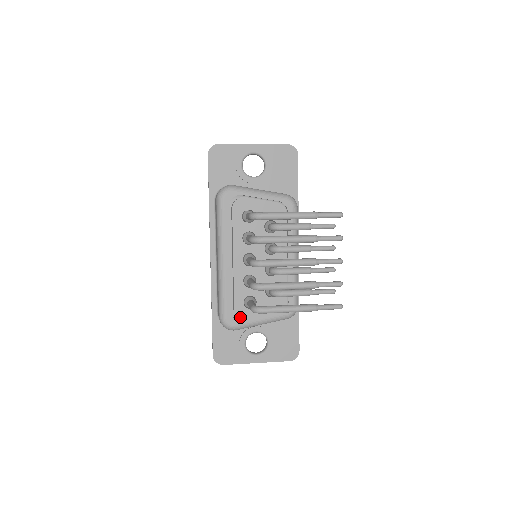
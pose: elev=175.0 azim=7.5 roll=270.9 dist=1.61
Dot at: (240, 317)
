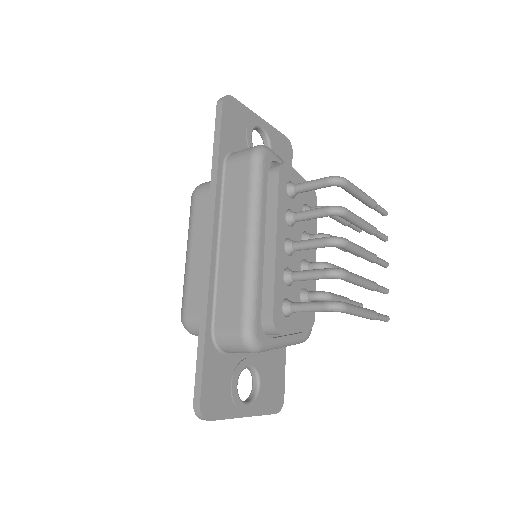
Dot at: (278, 328)
